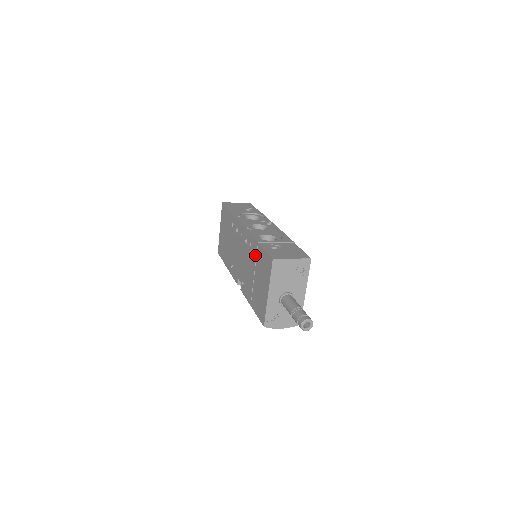
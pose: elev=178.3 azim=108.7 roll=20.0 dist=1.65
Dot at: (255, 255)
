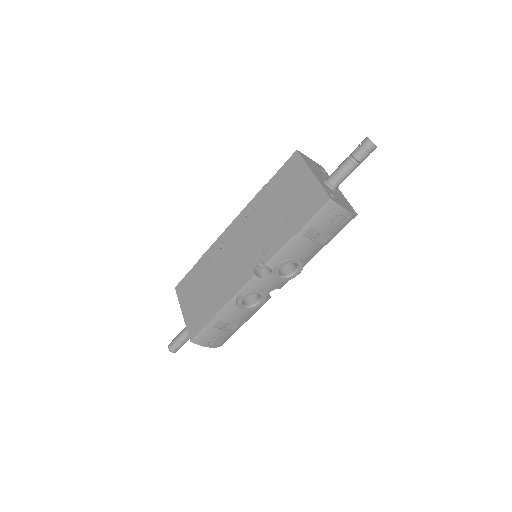
Dot at: (269, 196)
